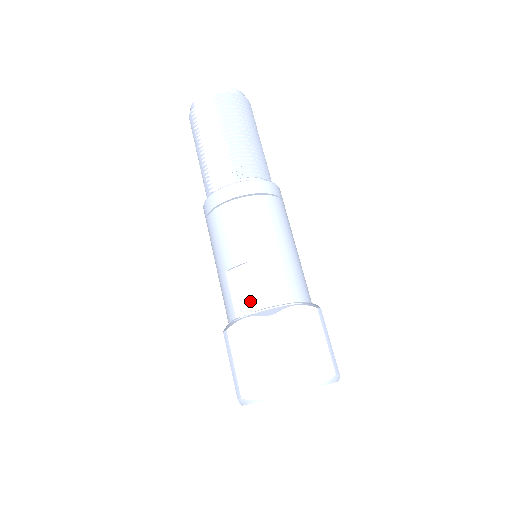
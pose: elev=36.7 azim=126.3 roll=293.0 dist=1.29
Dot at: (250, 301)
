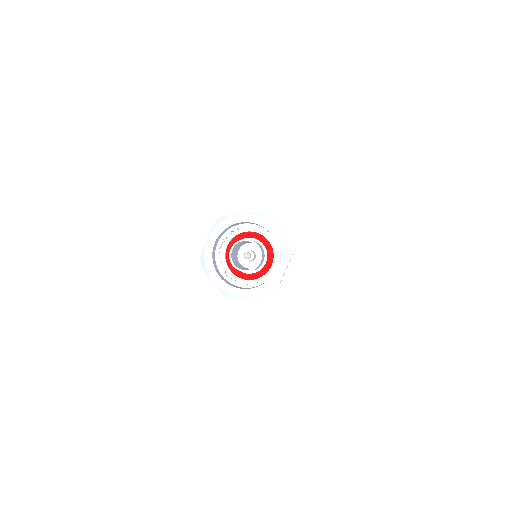
Dot at: occluded
